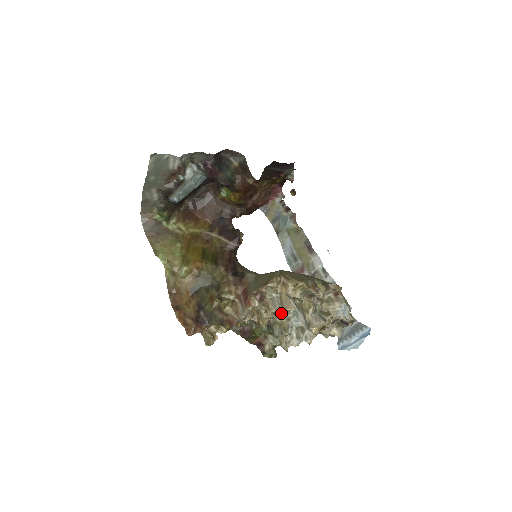
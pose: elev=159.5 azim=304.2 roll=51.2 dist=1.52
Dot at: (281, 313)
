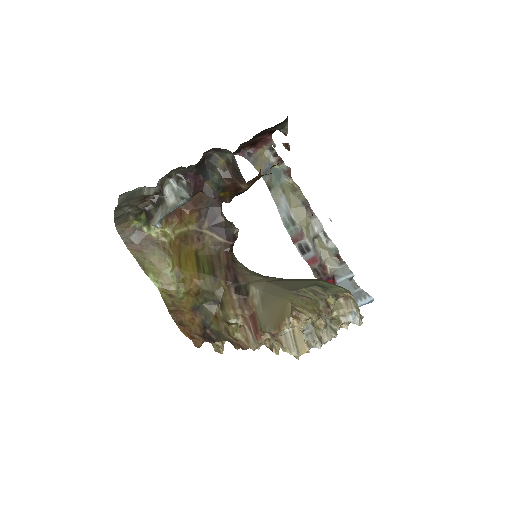
Dot at: occluded
